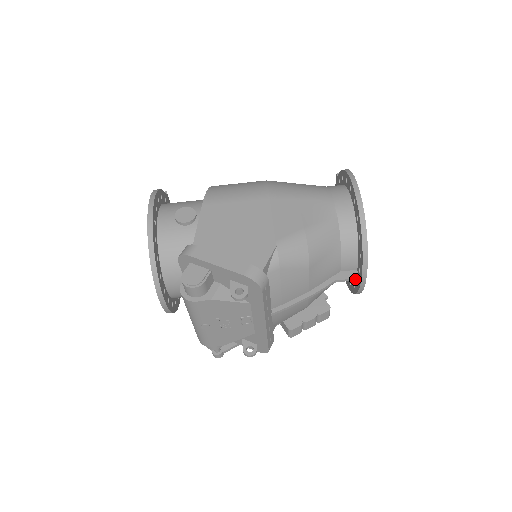
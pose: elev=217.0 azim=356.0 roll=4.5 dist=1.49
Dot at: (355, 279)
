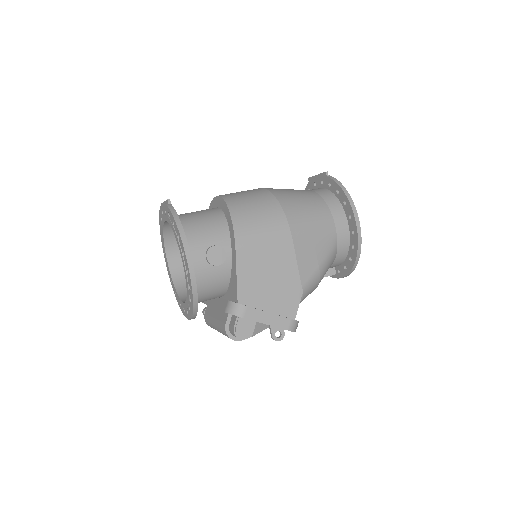
Dot at: occluded
